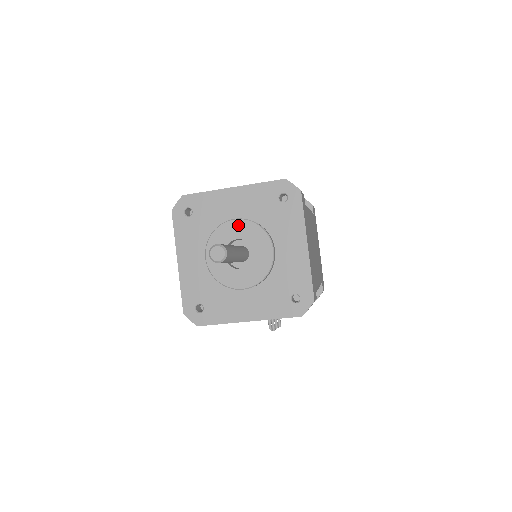
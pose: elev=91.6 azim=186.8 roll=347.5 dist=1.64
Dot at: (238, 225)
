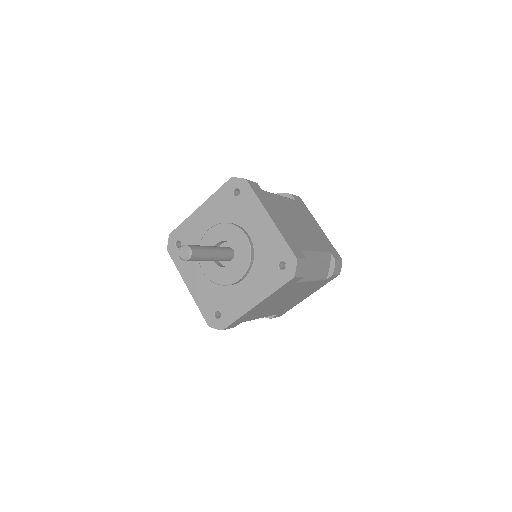
Dot at: (243, 241)
